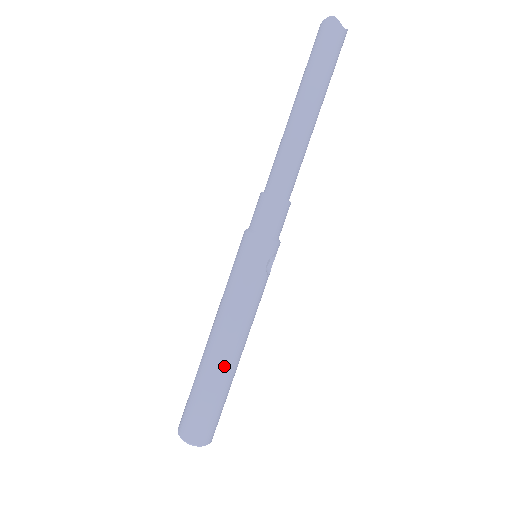
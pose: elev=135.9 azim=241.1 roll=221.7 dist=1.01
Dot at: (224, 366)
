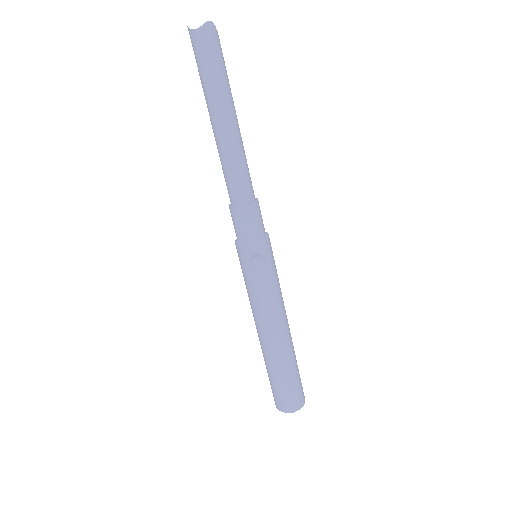
Dot at: (265, 350)
